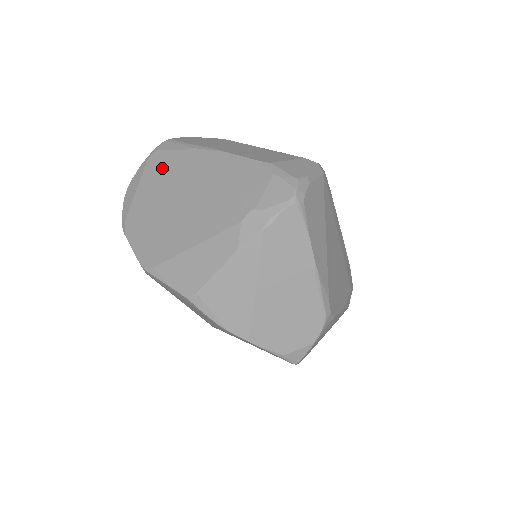
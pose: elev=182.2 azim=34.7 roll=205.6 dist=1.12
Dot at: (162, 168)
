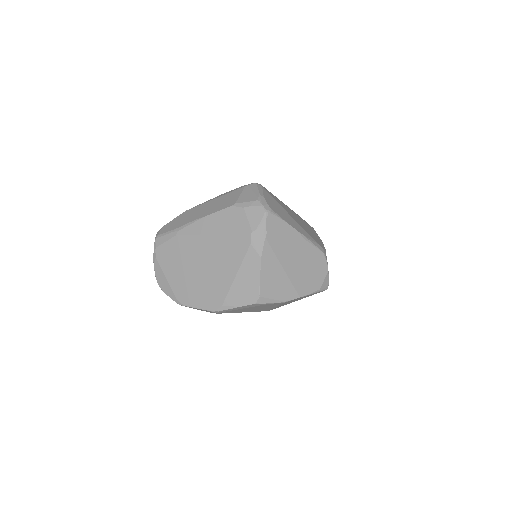
Dot at: (171, 254)
